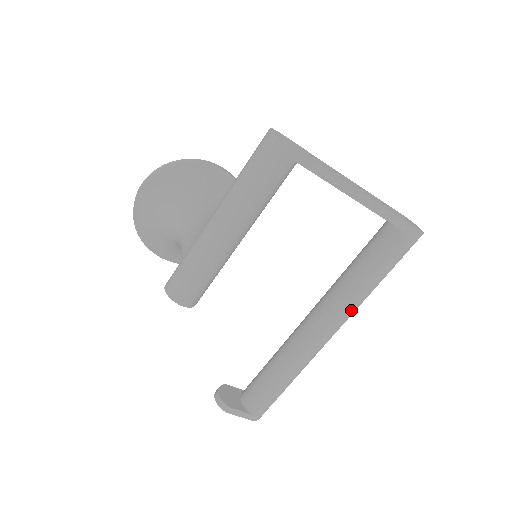
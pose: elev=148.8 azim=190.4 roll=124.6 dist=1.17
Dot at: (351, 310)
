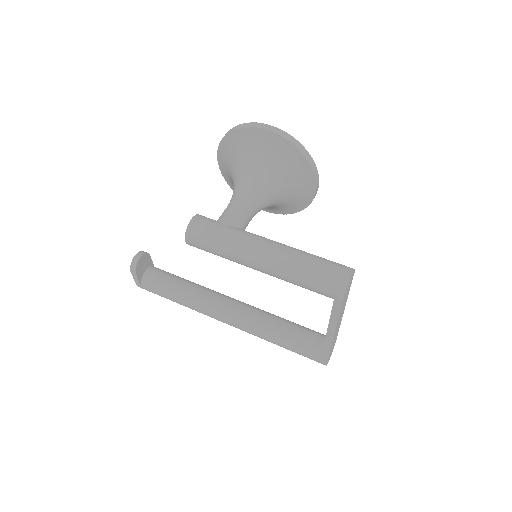
Dot at: occluded
